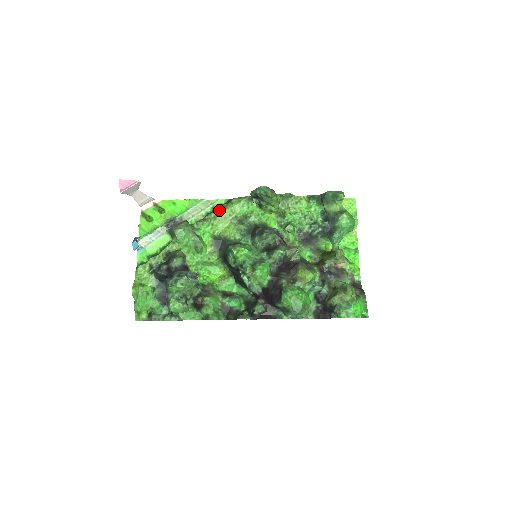
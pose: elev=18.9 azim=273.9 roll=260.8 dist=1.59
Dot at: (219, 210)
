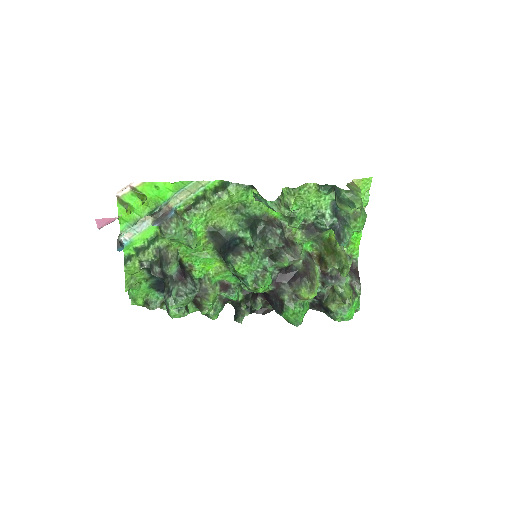
Dot at: (213, 199)
